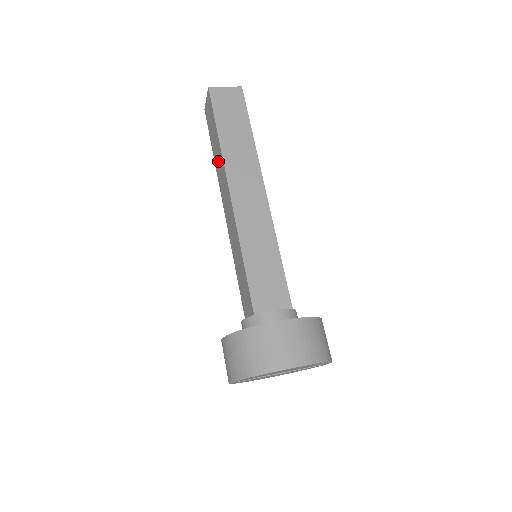
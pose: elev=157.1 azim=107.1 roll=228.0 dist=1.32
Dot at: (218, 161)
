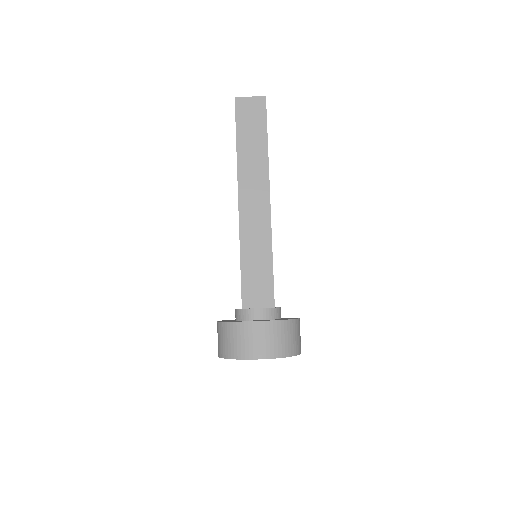
Dot at: occluded
